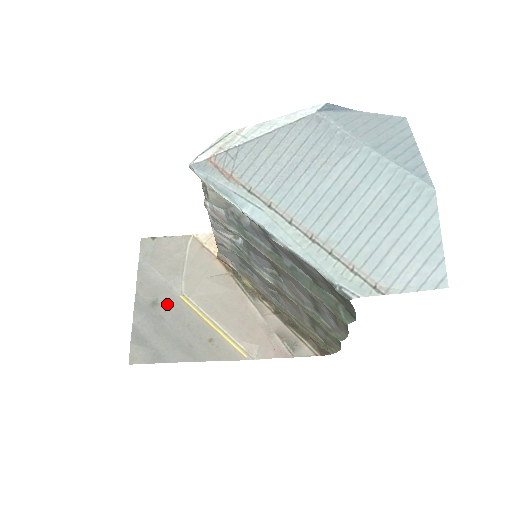
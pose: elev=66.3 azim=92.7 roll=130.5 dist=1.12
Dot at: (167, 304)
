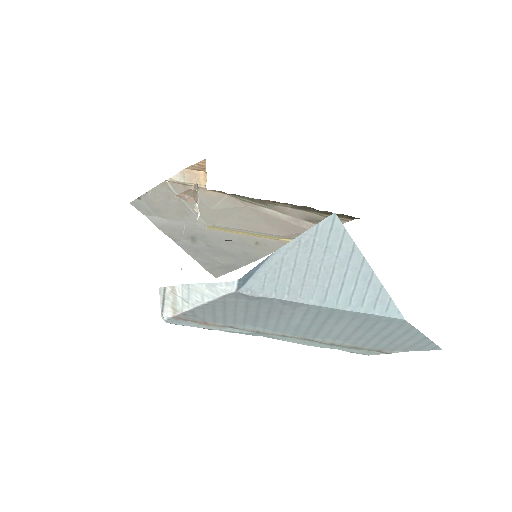
Dot at: (203, 237)
